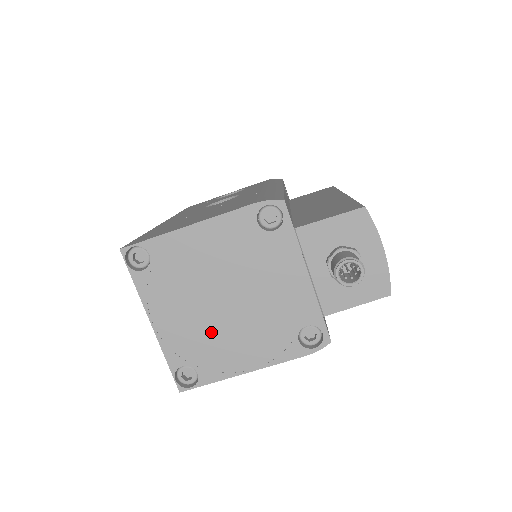
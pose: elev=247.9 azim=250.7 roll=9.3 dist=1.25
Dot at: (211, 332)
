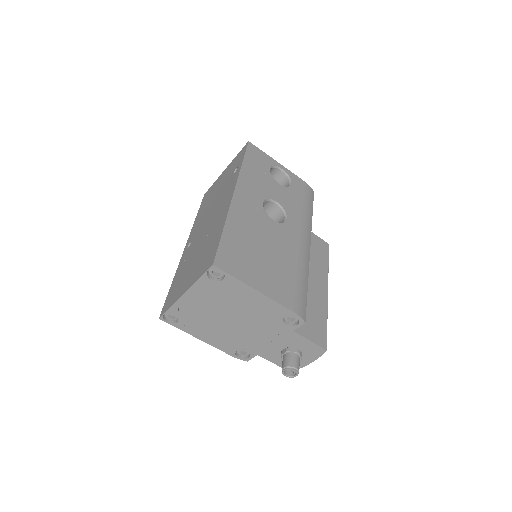
Dot at: (206, 319)
